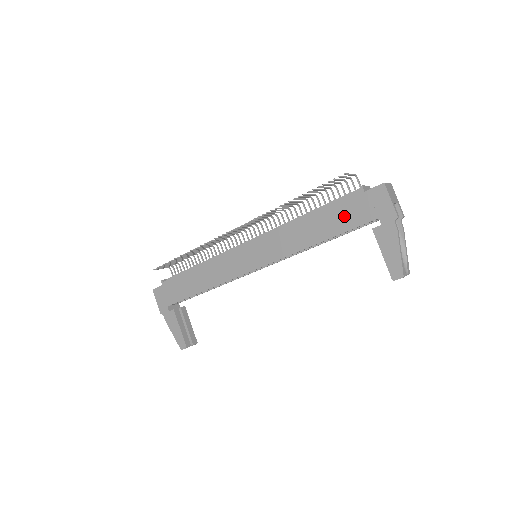
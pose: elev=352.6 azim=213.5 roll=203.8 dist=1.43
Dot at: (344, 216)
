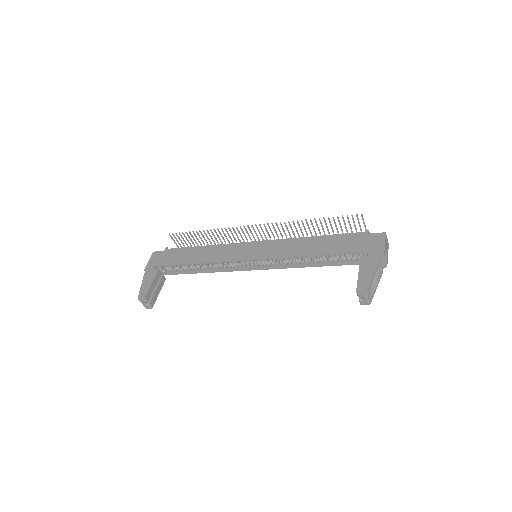
Dot at: (344, 244)
